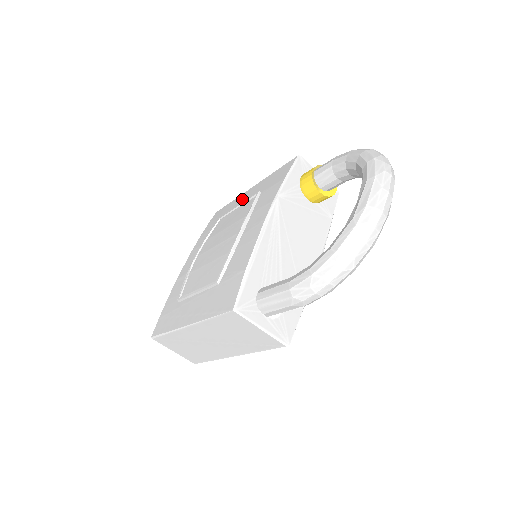
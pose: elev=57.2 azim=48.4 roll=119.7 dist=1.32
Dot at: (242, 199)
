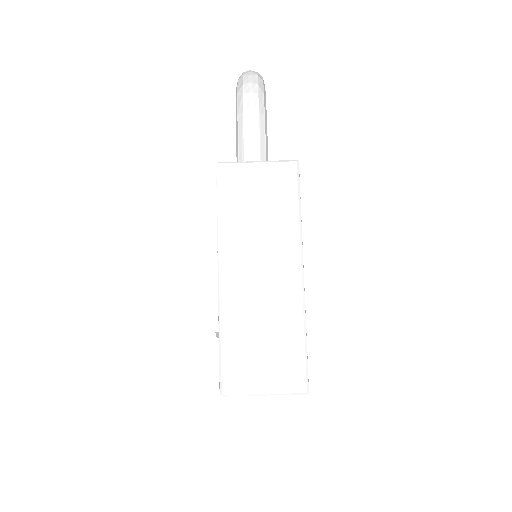
Dot at: occluded
